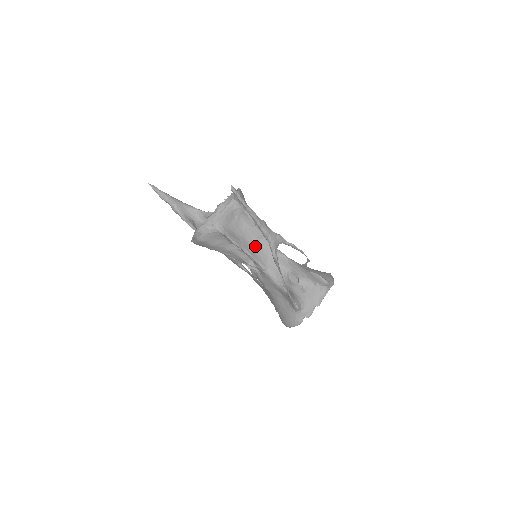
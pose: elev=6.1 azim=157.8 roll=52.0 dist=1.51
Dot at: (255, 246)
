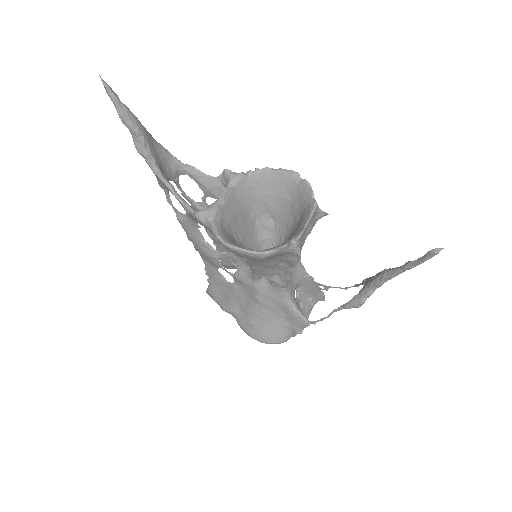
Dot at: occluded
